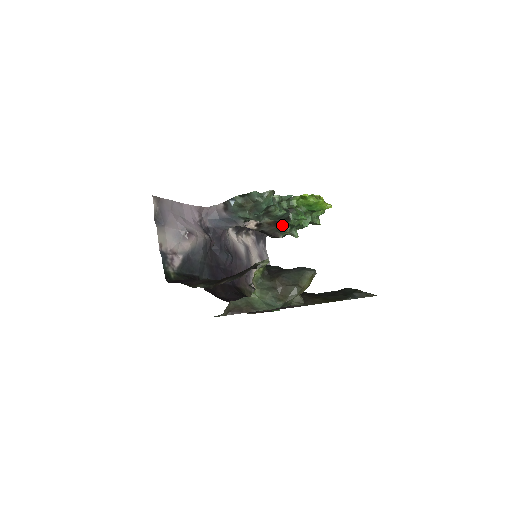
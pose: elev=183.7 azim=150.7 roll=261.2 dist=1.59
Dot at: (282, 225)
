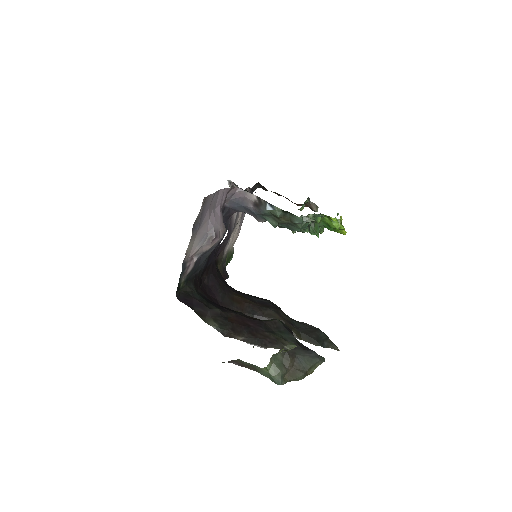
Dot at: occluded
